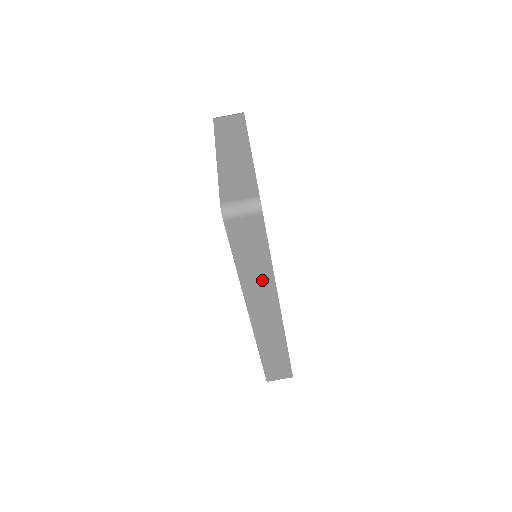
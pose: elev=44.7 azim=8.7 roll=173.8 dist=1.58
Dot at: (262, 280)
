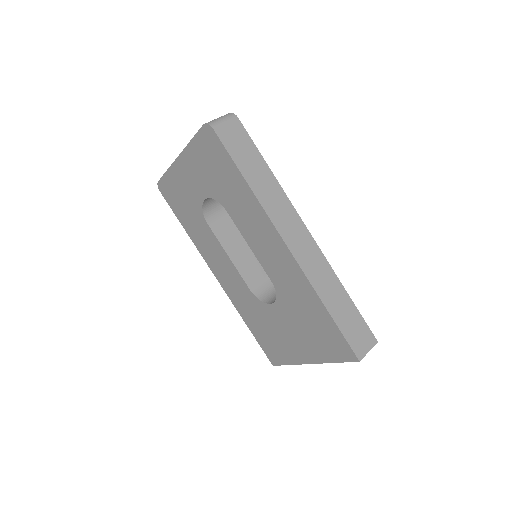
Dot at: (273, 192)
